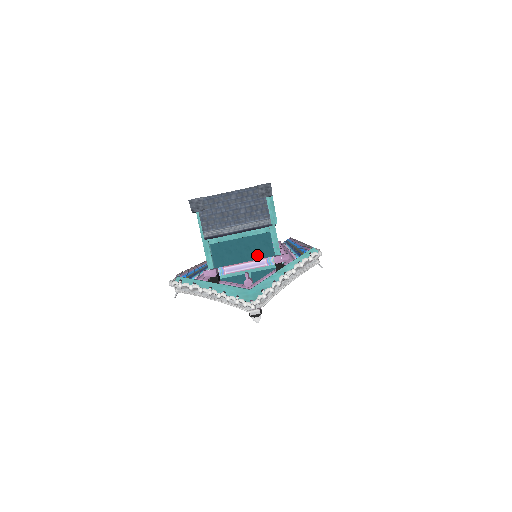
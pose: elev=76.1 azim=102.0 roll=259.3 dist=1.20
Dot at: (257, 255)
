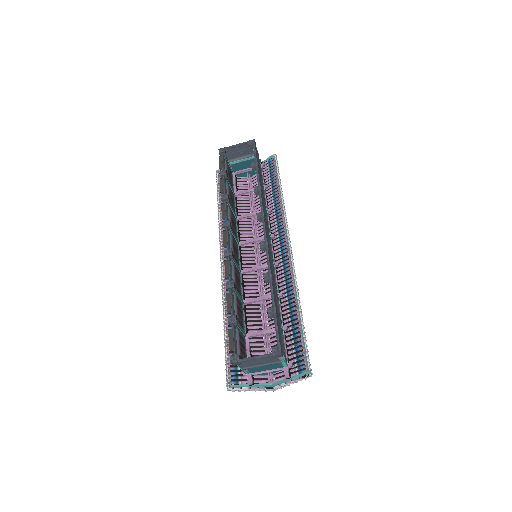
Dot at: (274, 368)
